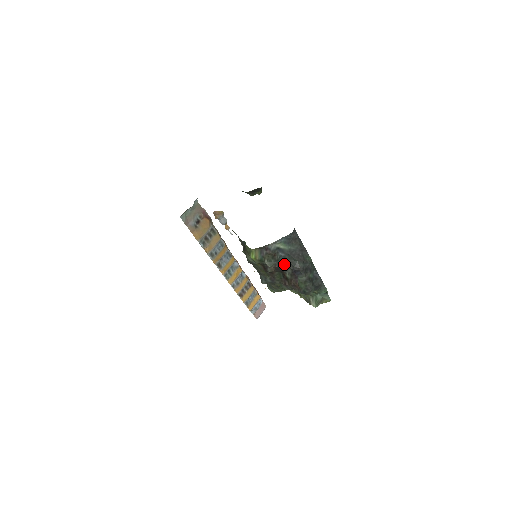
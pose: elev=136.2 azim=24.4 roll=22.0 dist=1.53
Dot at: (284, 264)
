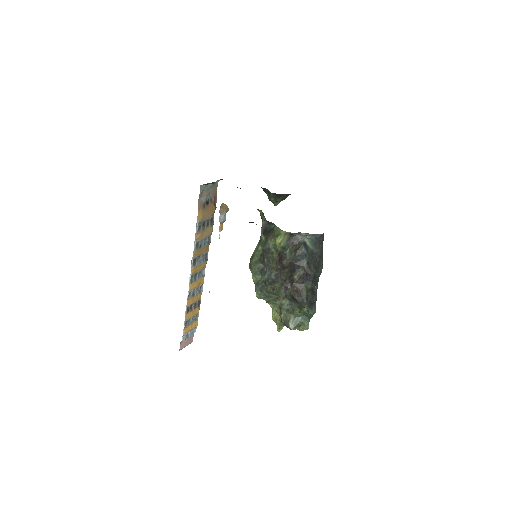
Dot at: (301, 262)
